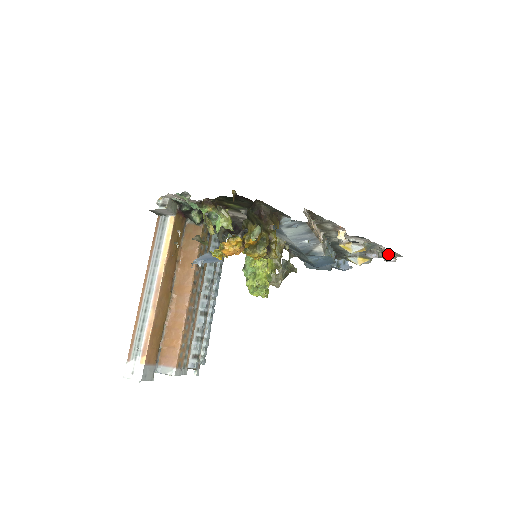
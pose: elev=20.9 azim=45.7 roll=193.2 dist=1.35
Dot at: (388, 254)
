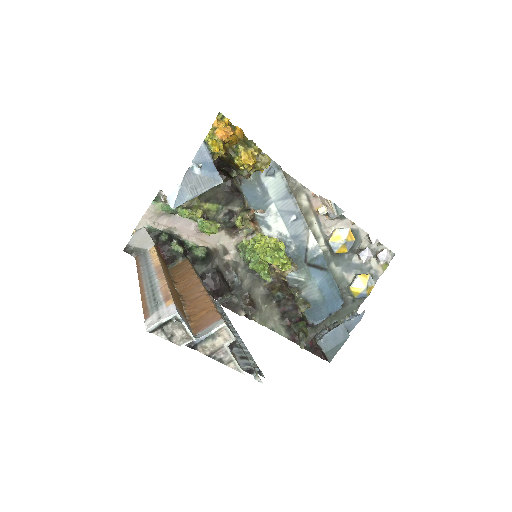
Dot at: (378, 252)
